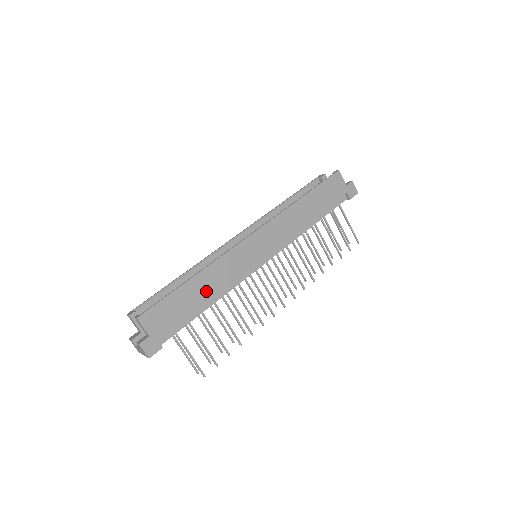
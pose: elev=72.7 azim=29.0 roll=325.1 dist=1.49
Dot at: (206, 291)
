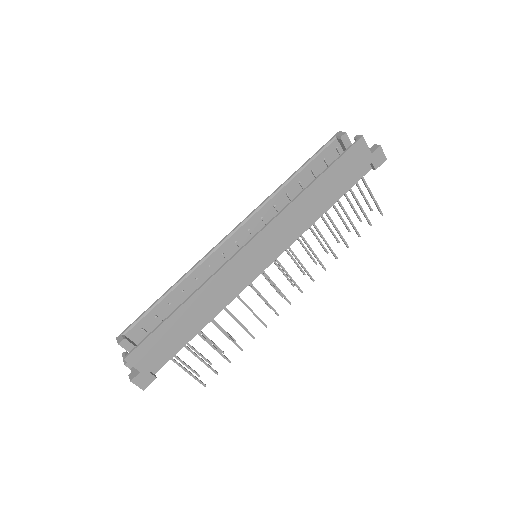
Dot at: (198, 316)
